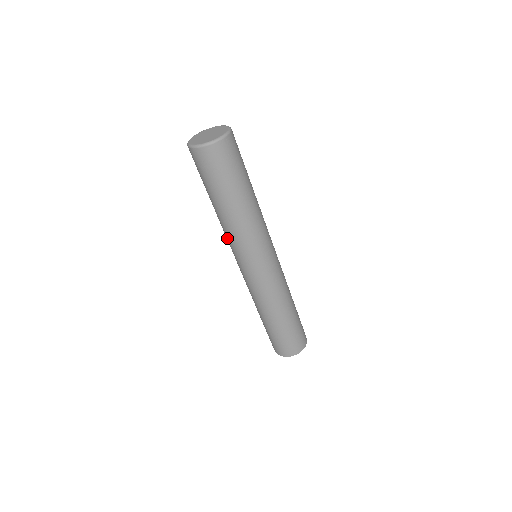
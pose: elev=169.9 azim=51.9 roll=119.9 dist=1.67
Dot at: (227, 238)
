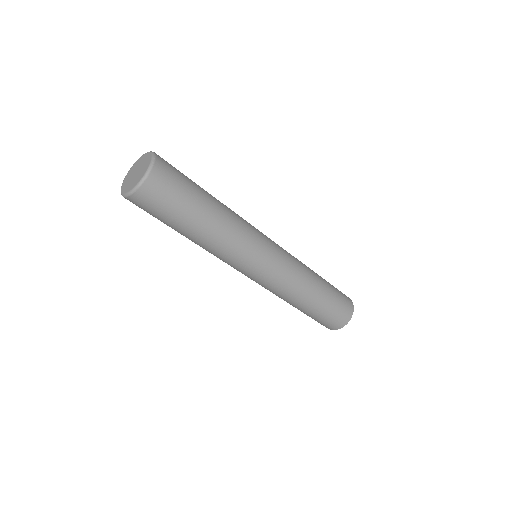
Dot at: occluded
